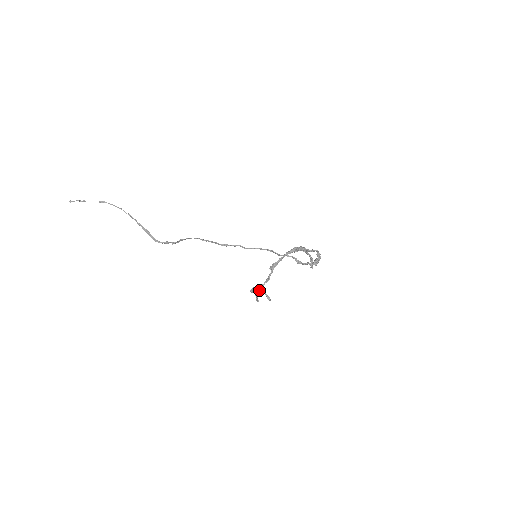
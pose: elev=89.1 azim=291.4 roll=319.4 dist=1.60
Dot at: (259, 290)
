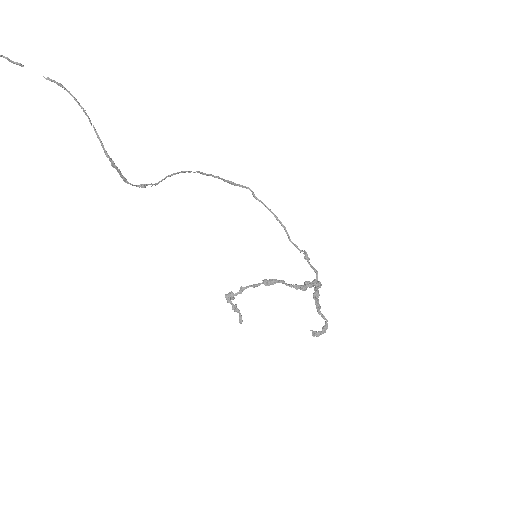
Dot at: (235, 307)
